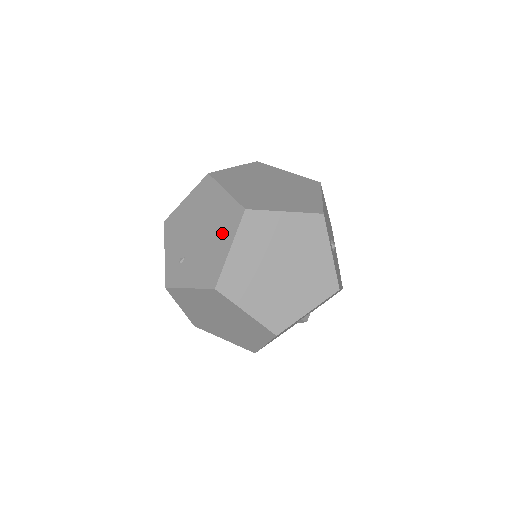
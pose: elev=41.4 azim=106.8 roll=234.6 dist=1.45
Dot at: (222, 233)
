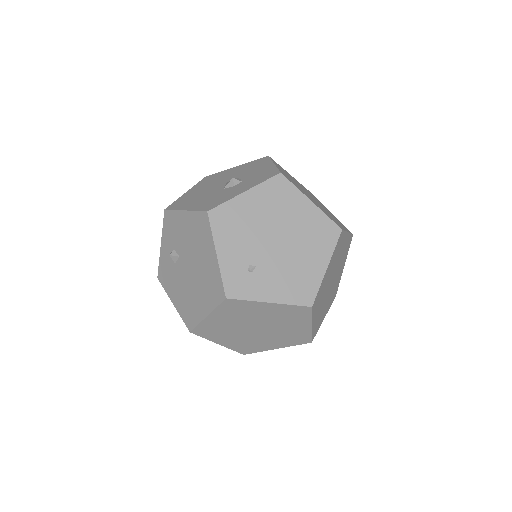
Dot at: (314, 248)
